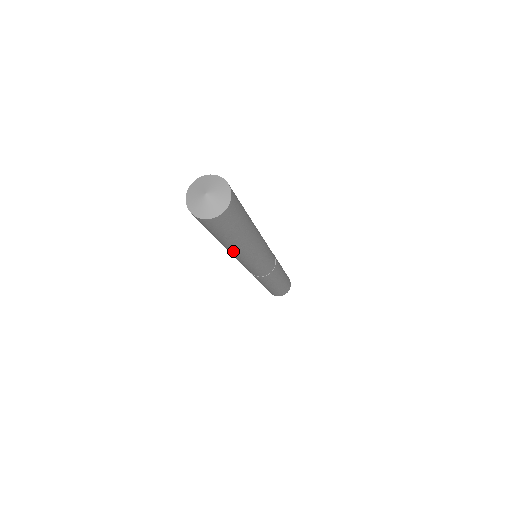
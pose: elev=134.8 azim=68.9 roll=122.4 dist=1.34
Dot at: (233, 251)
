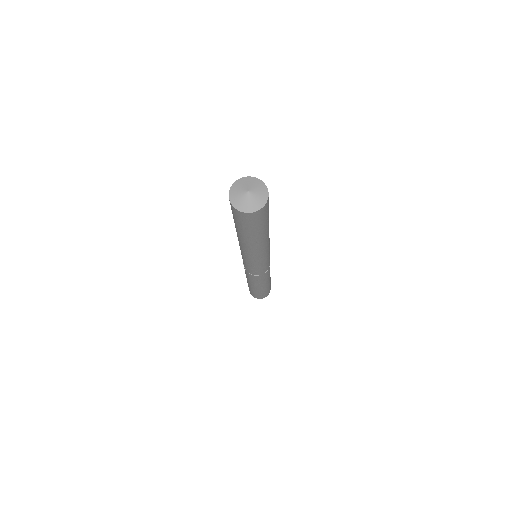
Dot at: occluded
